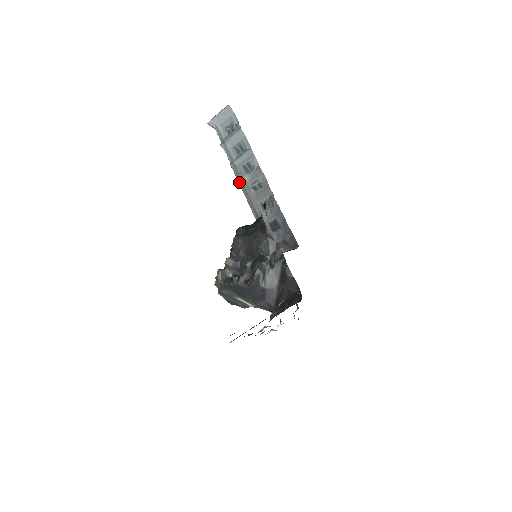
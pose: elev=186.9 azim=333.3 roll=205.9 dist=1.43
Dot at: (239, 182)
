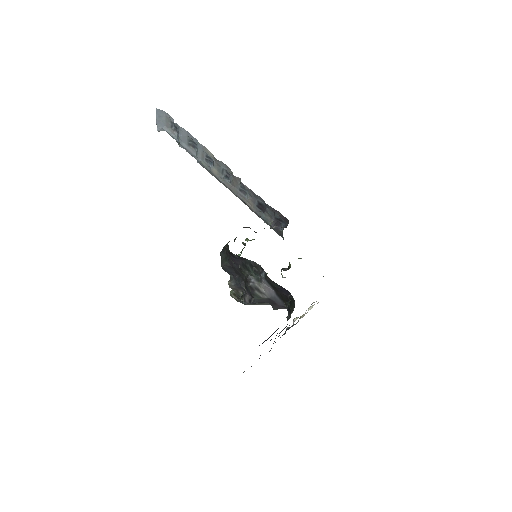
Dot at: occluded
